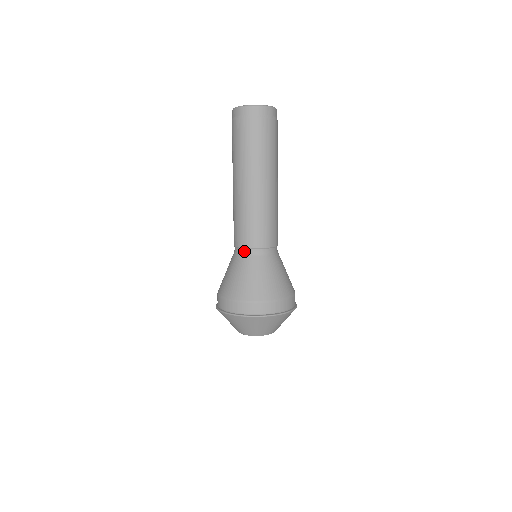
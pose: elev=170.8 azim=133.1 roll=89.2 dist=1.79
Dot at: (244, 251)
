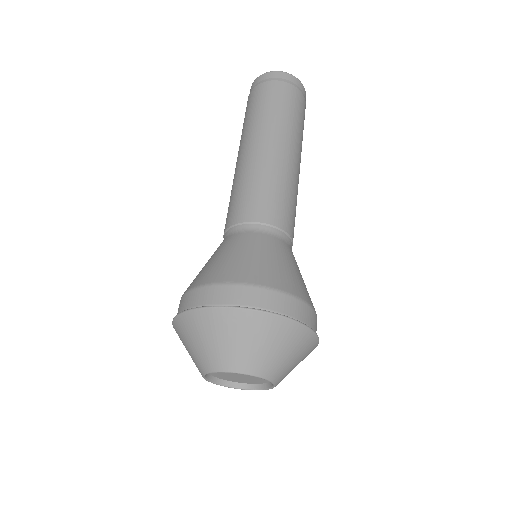
Dot at: (228, 233)
